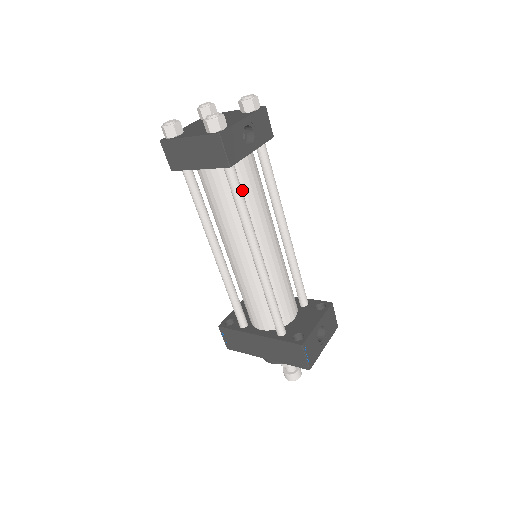
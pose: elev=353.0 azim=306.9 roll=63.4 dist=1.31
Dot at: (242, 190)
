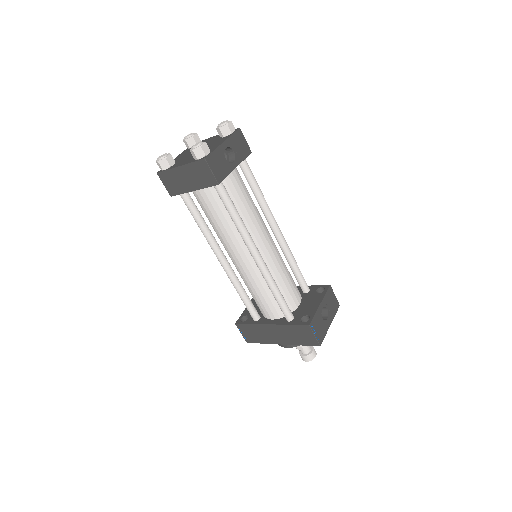
Dot at: (233, 202)
